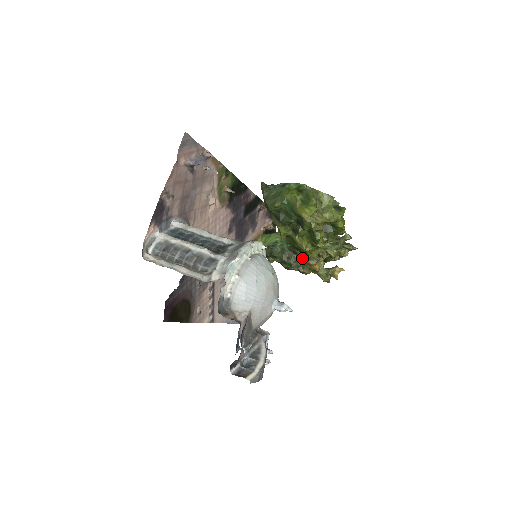
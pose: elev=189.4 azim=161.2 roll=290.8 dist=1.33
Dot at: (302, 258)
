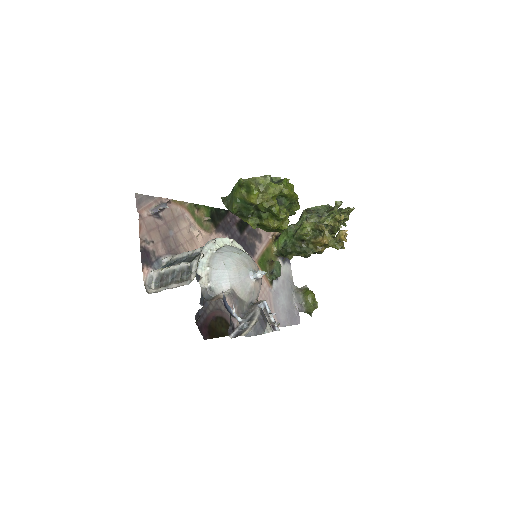
Dot at: (310, 241)
